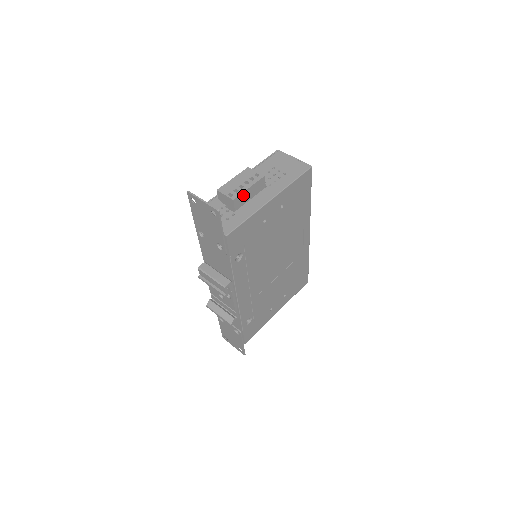
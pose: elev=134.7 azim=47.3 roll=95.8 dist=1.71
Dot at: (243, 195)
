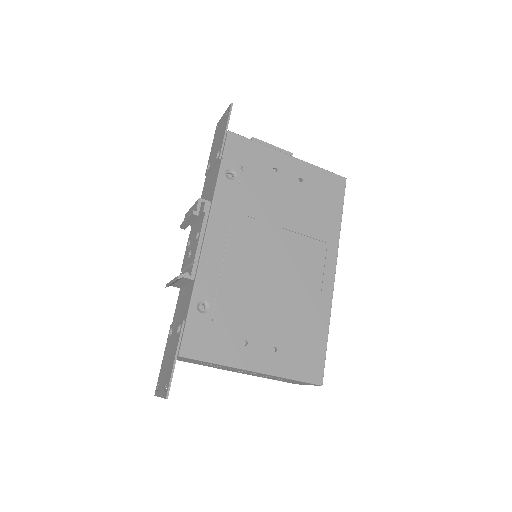
Dot at: occluded
